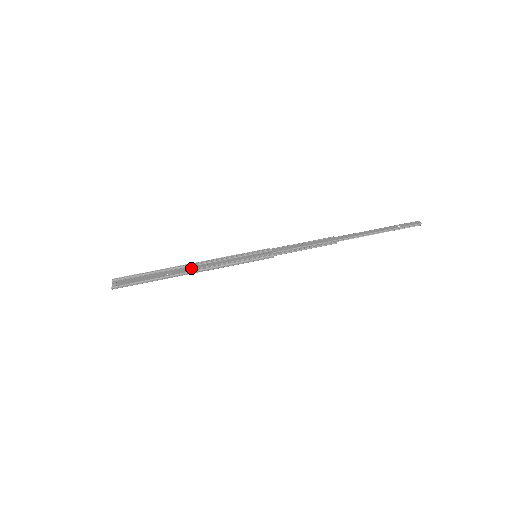
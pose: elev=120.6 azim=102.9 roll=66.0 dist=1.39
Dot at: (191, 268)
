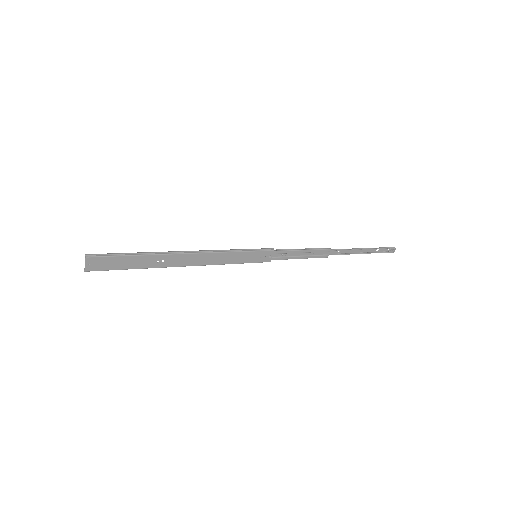
Dot at: (186, 259)
